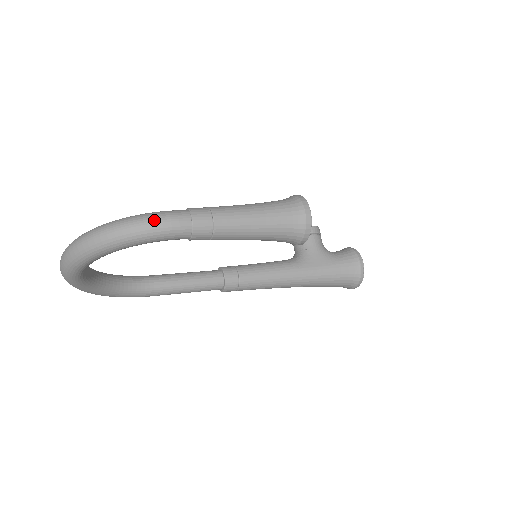
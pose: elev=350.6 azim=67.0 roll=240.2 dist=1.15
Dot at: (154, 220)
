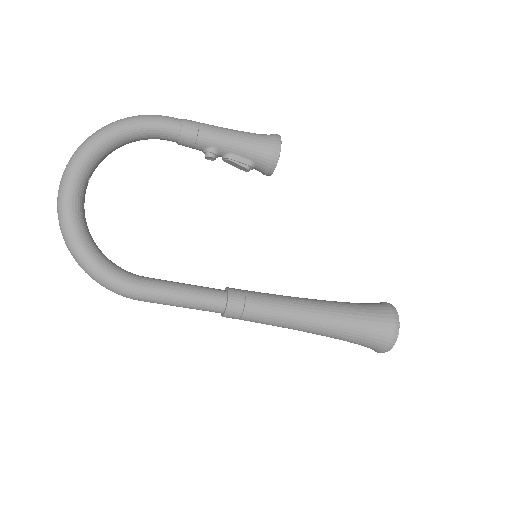
Dot at: occluded
